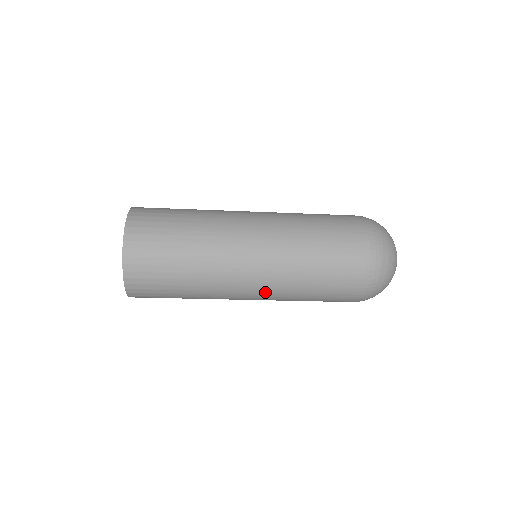
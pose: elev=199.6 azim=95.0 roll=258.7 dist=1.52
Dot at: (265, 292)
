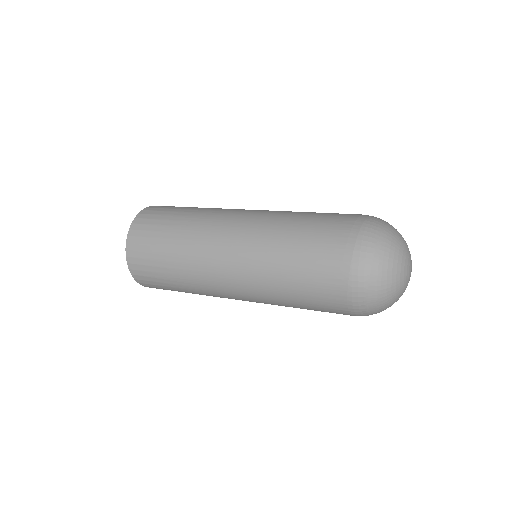
Dot at: occluded
